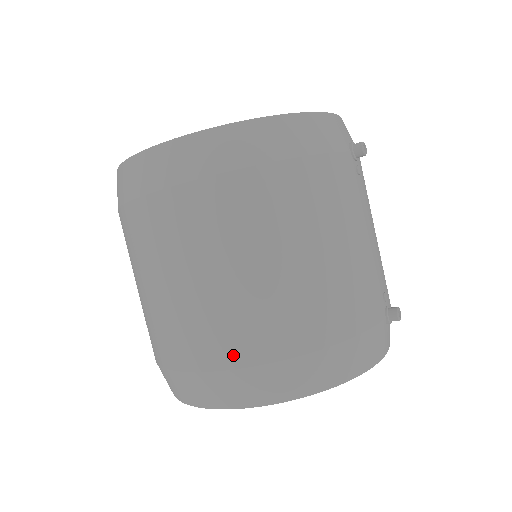
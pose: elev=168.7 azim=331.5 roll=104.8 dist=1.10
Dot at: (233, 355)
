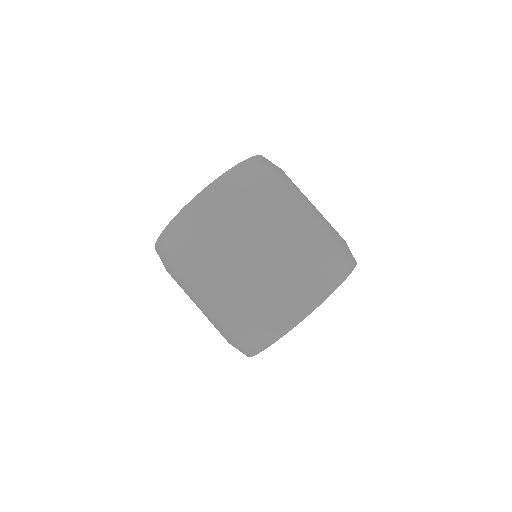
Dot at: (323, 255)
